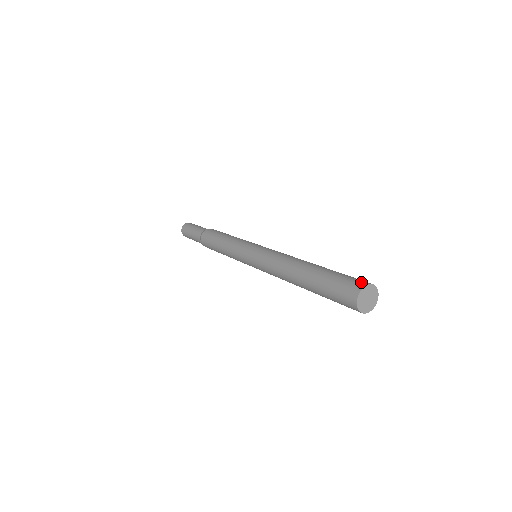
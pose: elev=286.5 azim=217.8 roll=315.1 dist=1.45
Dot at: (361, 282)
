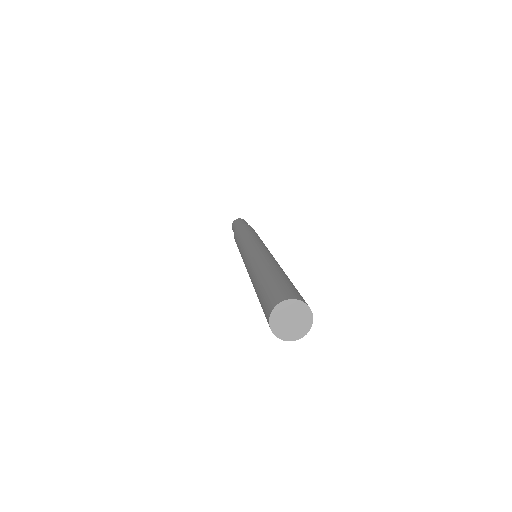
Dot at: (269, 307)
